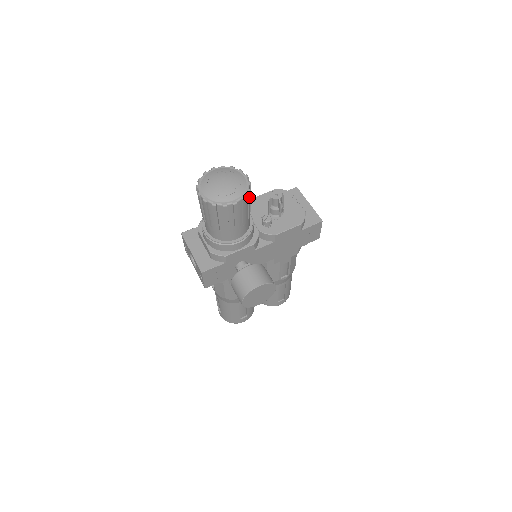
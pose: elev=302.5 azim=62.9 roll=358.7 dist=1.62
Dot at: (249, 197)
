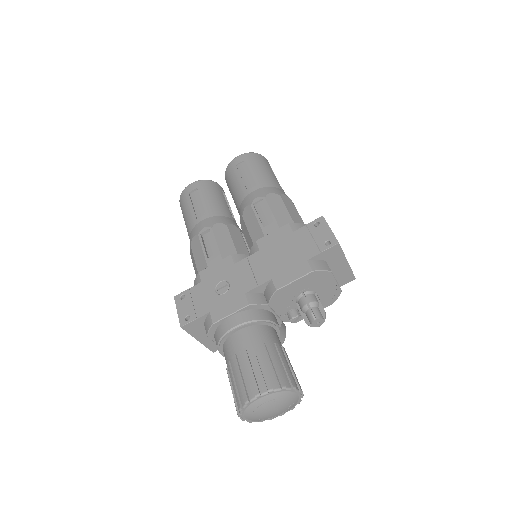
Dot at: occluded
